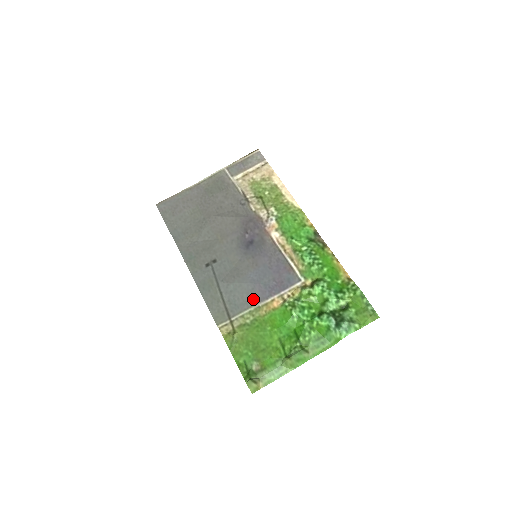
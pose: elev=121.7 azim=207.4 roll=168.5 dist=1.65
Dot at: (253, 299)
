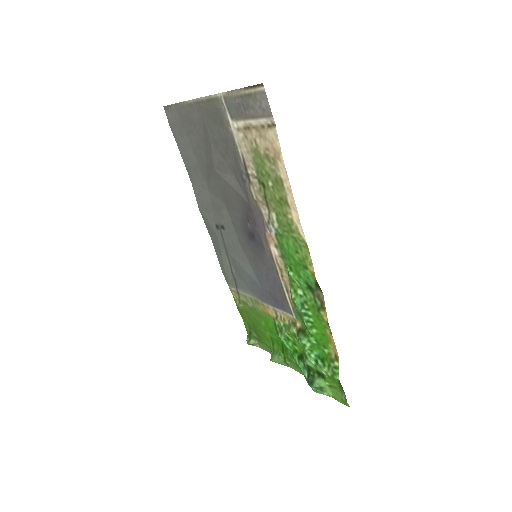
Dot at: (253, 291)
